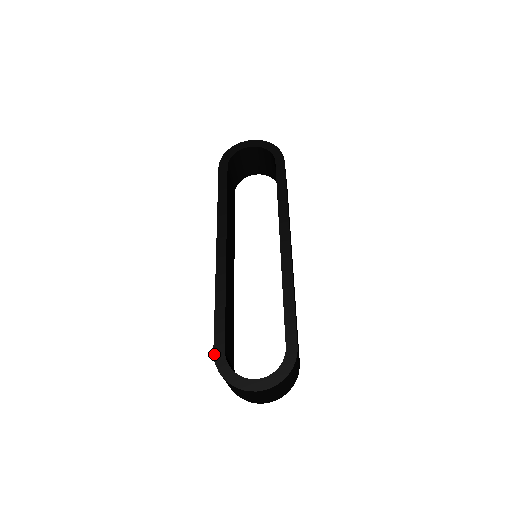
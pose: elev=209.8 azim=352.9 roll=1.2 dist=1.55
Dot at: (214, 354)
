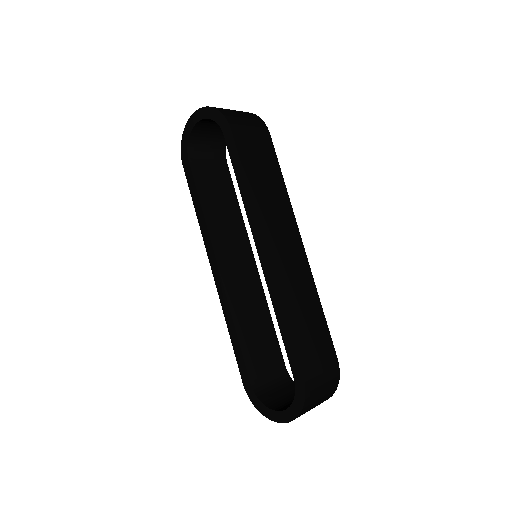
Dot at: (244, 386)
